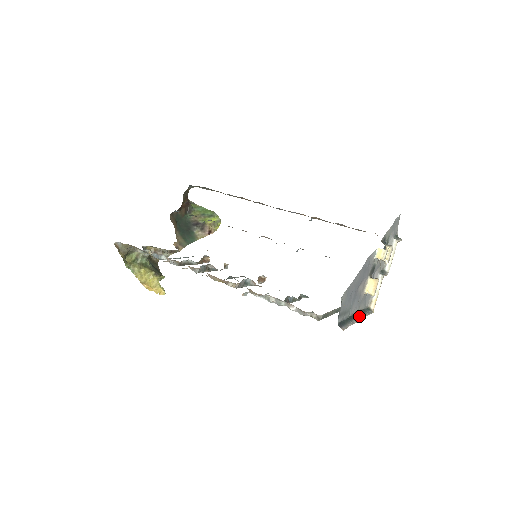
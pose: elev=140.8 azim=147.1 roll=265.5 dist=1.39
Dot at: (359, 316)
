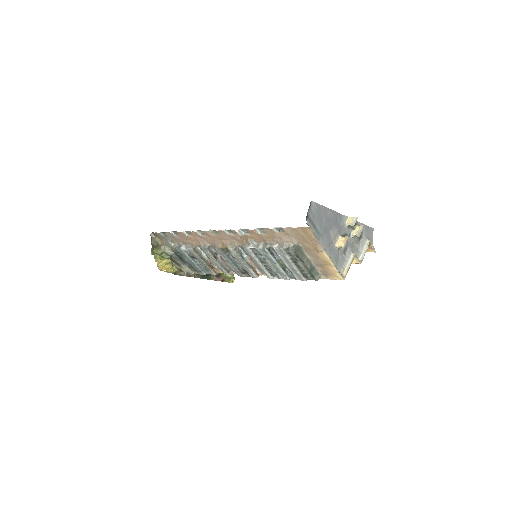
Dot at: (329, 258)
